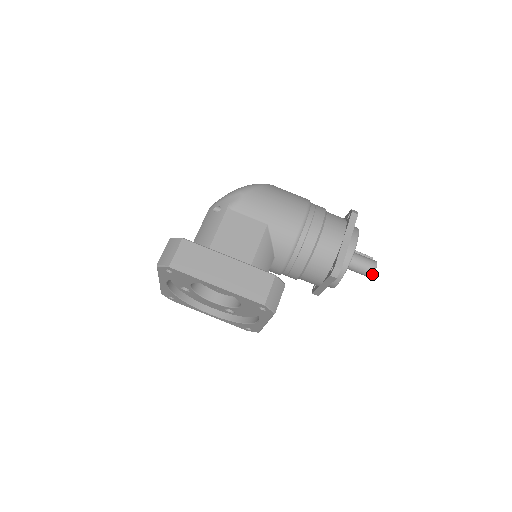
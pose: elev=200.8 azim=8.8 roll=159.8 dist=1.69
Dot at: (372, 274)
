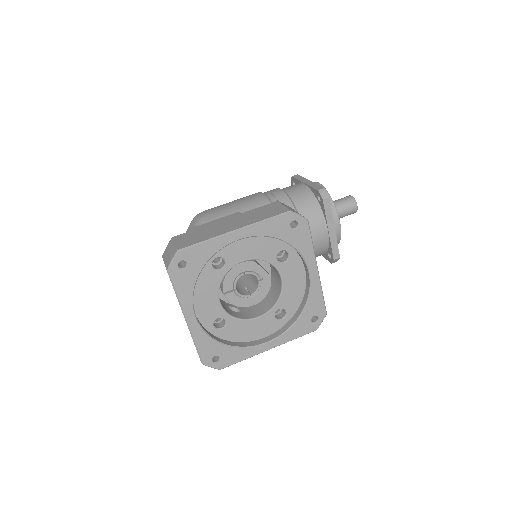
Dot at: (355, 202)
